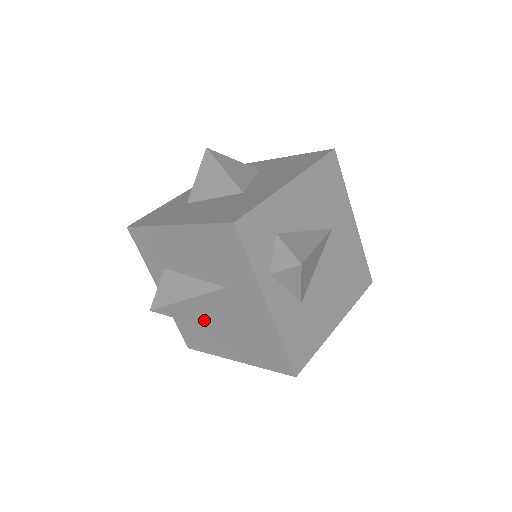
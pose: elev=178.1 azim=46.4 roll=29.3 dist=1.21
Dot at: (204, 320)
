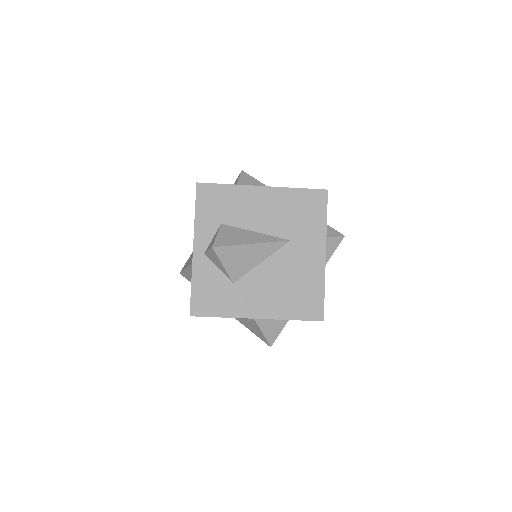
Dot at: (242, 276)
